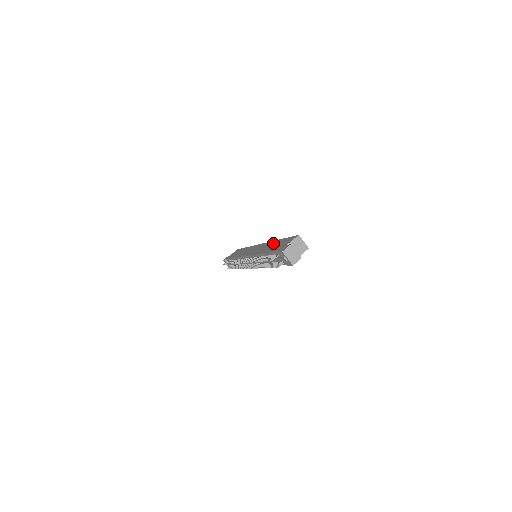
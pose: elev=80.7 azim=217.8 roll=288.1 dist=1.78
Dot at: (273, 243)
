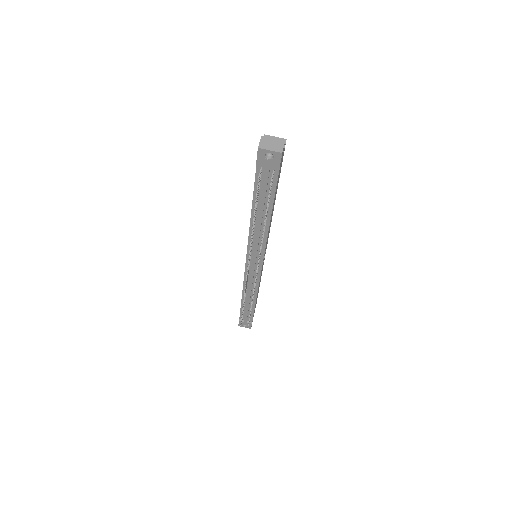
Dot at: occluded
